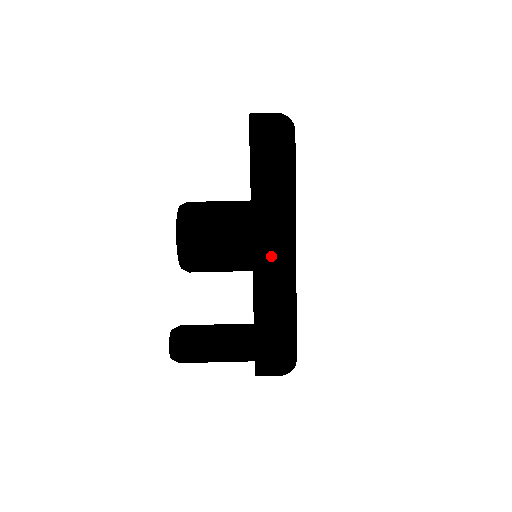
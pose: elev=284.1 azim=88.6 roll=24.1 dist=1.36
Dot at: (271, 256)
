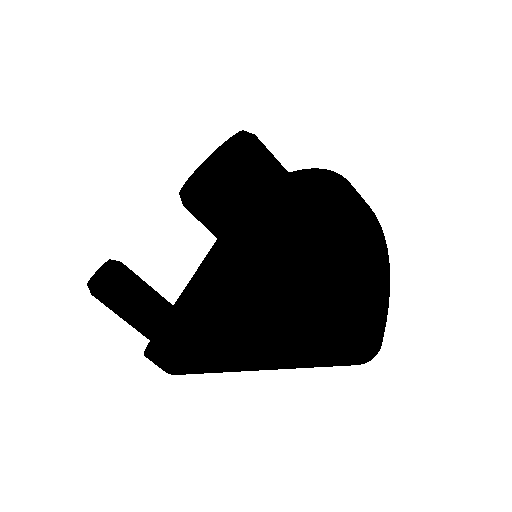
Dot at: (225, 362)
